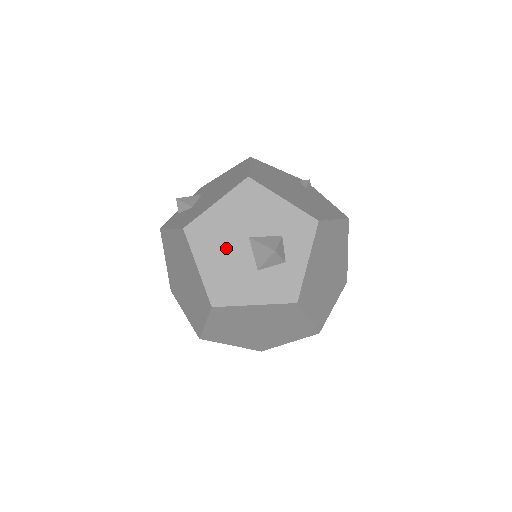
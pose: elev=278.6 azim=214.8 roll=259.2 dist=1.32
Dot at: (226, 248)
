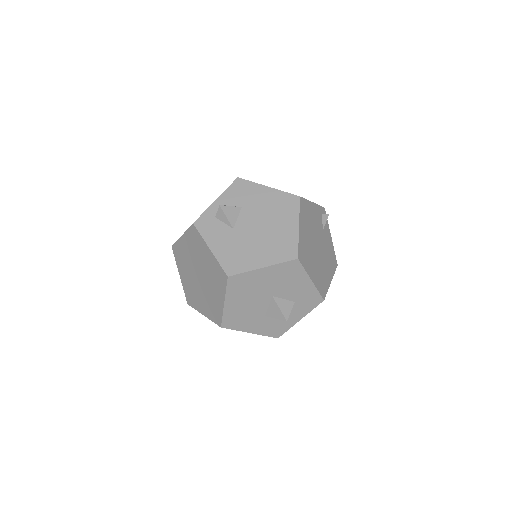
Dot at: (252, 298)
